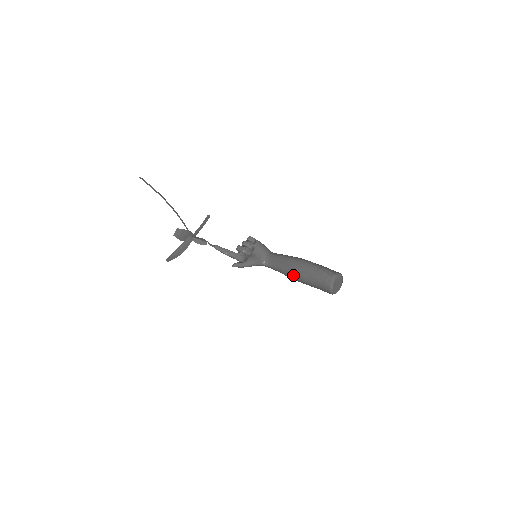
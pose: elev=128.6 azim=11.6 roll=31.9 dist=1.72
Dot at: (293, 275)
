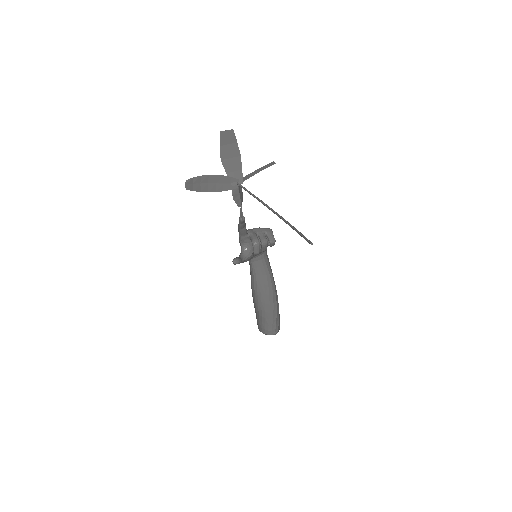
Dot at: (257, 297)
